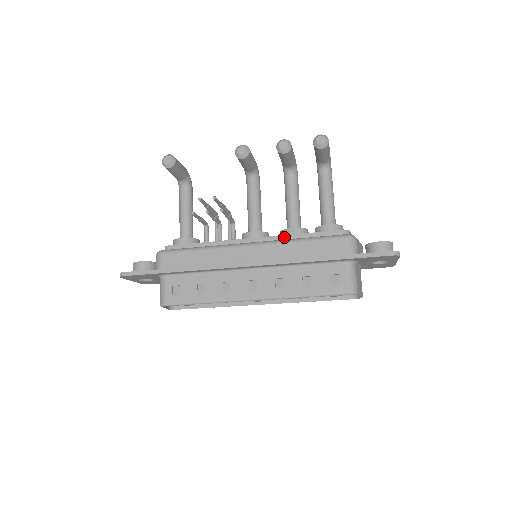
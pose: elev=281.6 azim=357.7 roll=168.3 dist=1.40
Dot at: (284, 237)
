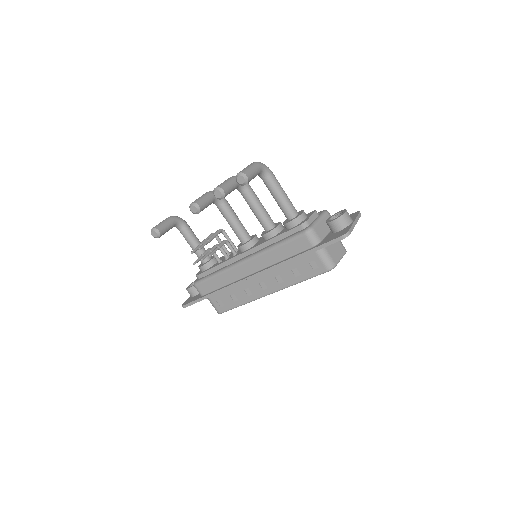
Dot at: (264, 244)
